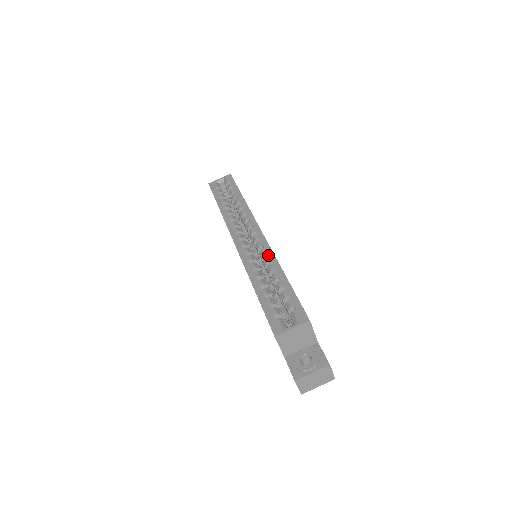
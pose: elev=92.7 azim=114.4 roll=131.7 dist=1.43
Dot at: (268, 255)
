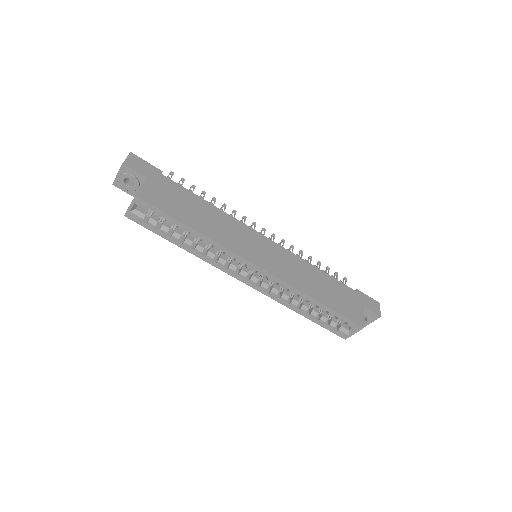
Dot at: (290, 290)
